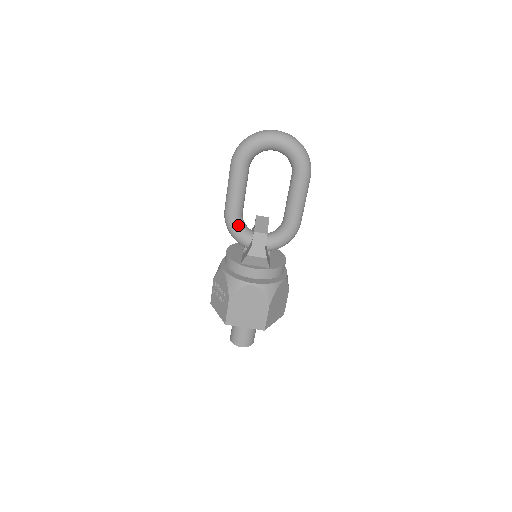
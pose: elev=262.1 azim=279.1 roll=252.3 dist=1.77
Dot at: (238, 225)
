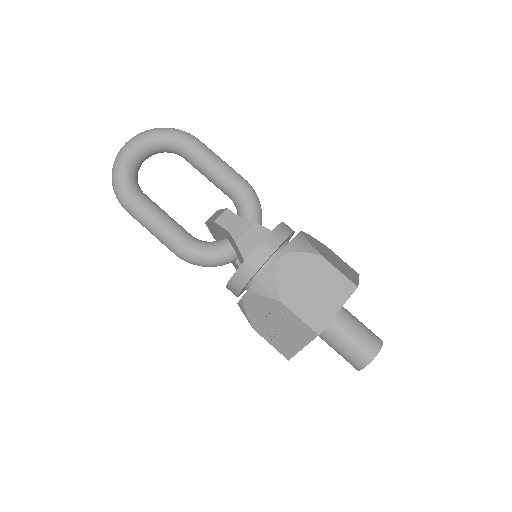
Dot at: (199, 245)
